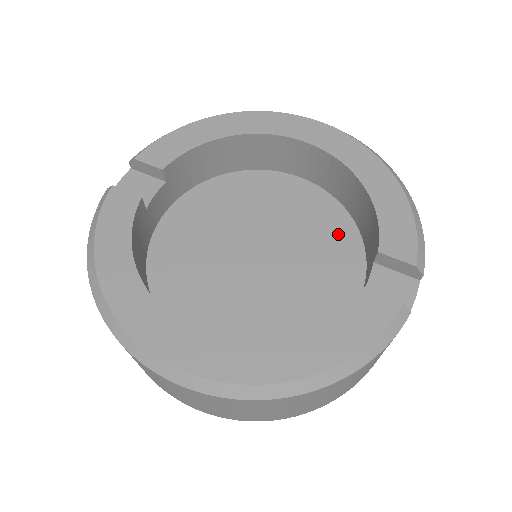
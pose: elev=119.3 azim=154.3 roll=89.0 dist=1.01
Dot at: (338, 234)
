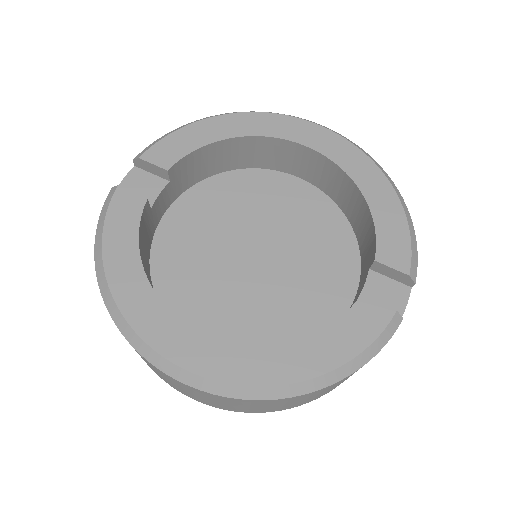
Dot at: (335, 236)
